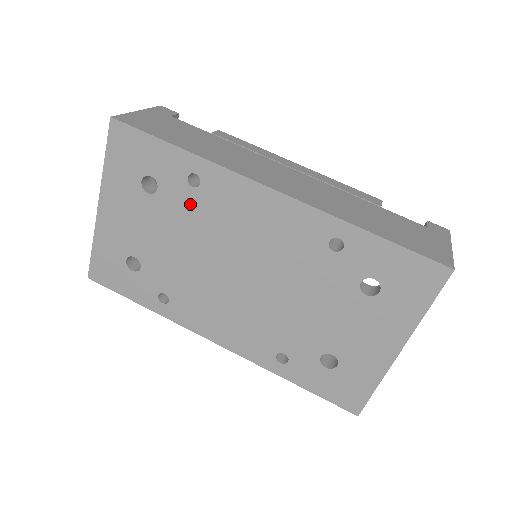
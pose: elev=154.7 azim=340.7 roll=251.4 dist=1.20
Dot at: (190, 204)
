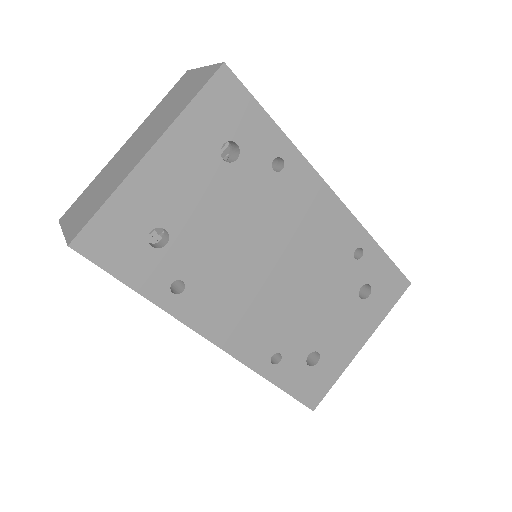
Dot at: (263, 186)
